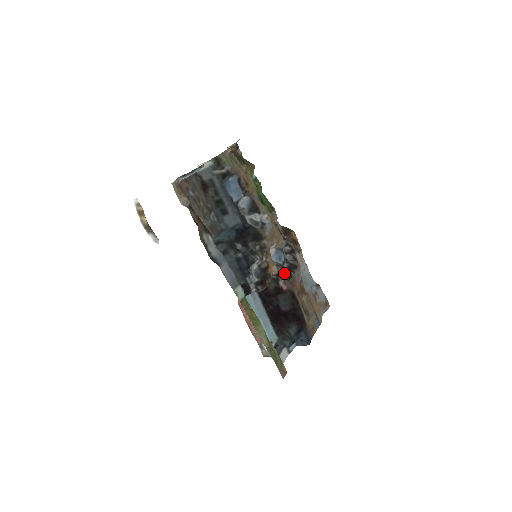
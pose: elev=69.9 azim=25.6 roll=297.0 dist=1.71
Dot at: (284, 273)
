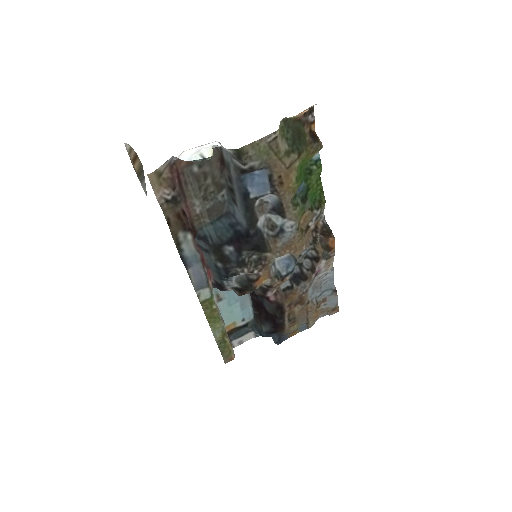
Dot at: (283, 282)
